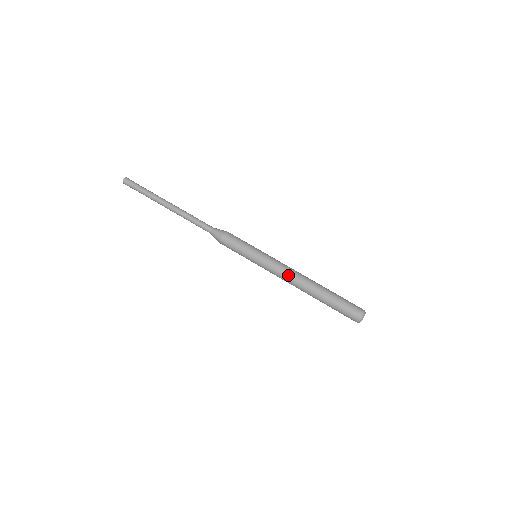
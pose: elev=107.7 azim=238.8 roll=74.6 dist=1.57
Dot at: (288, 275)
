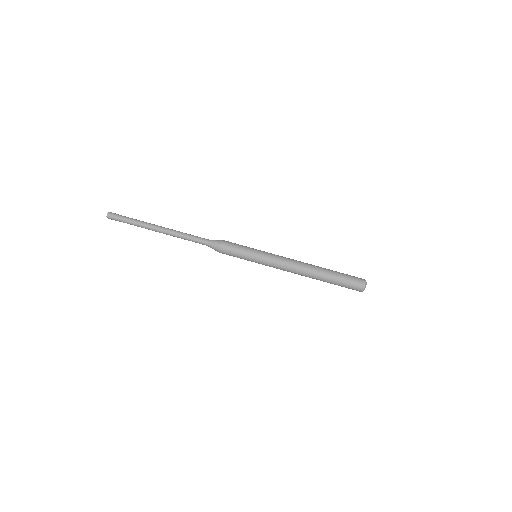
Dot at: (292, 262)
